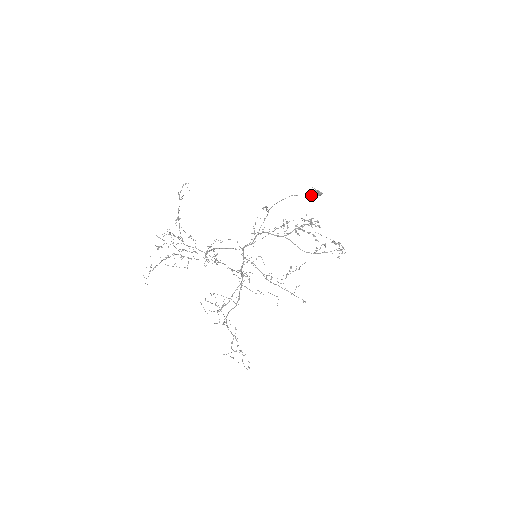
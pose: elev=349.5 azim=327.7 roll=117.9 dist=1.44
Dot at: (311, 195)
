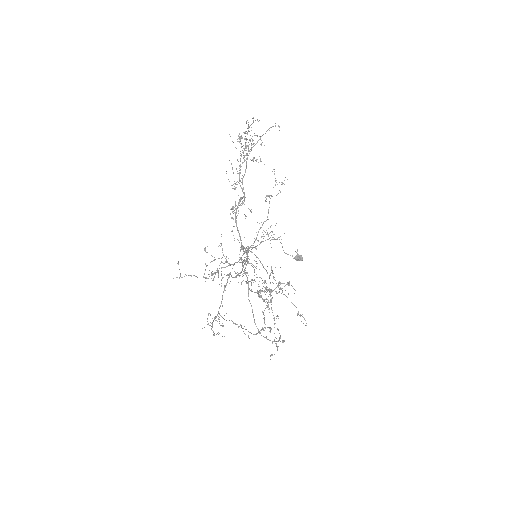
Dot at: occluded
